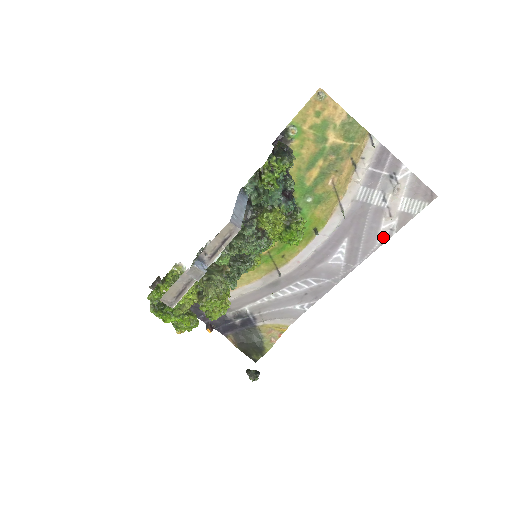
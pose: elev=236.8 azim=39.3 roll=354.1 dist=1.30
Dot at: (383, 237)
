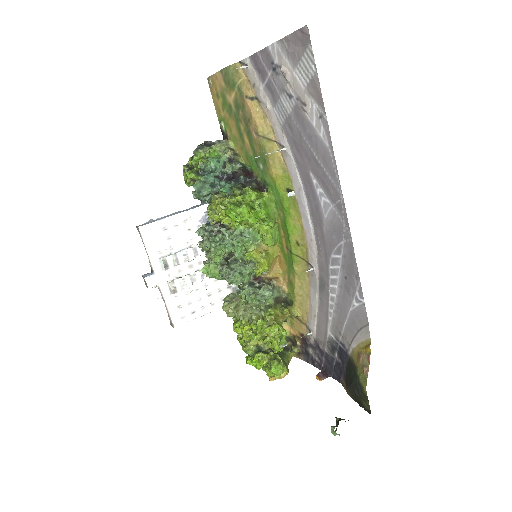
Dot at: (325, 134)
